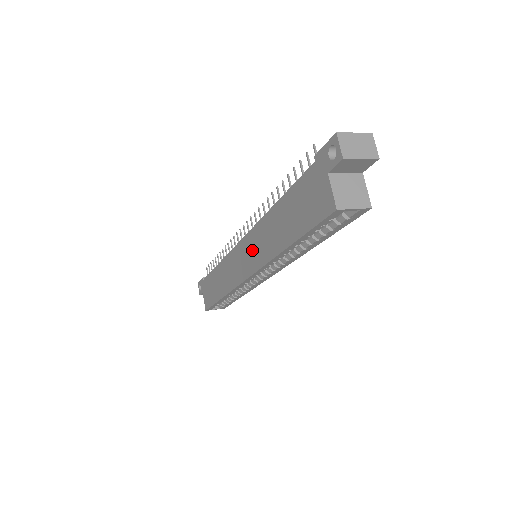
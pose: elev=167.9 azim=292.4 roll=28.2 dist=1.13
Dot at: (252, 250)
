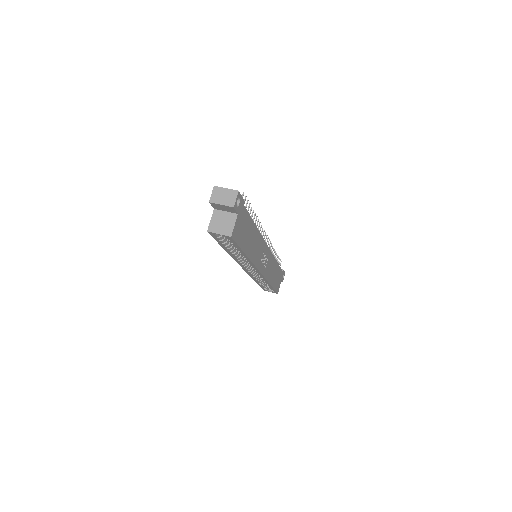
Dot at: occluded
